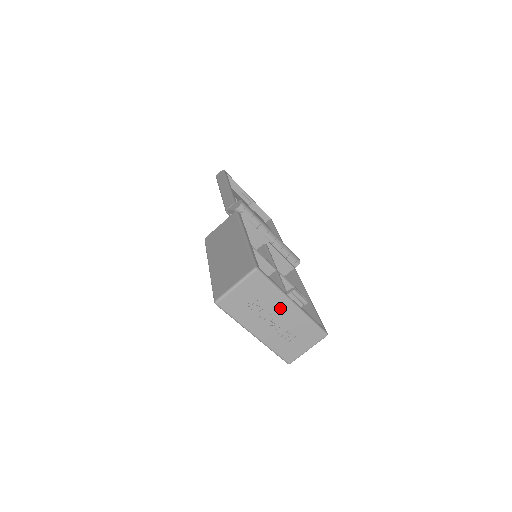
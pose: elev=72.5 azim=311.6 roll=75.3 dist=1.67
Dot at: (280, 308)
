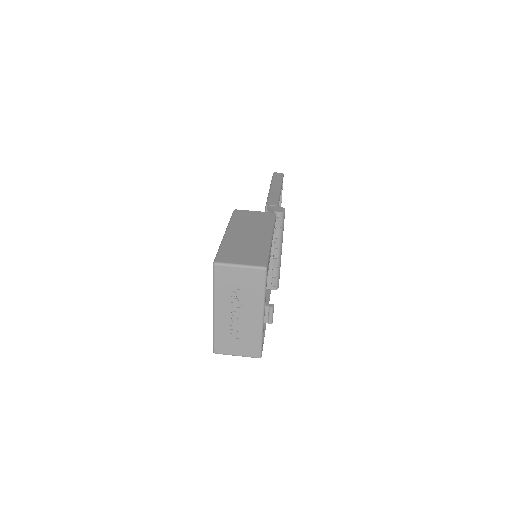
Dot at: (251, 310)
